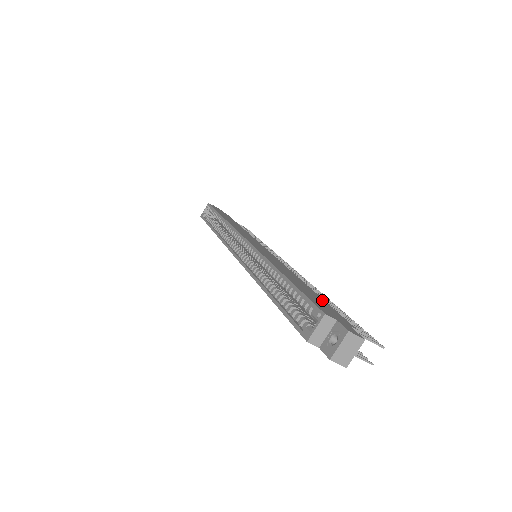
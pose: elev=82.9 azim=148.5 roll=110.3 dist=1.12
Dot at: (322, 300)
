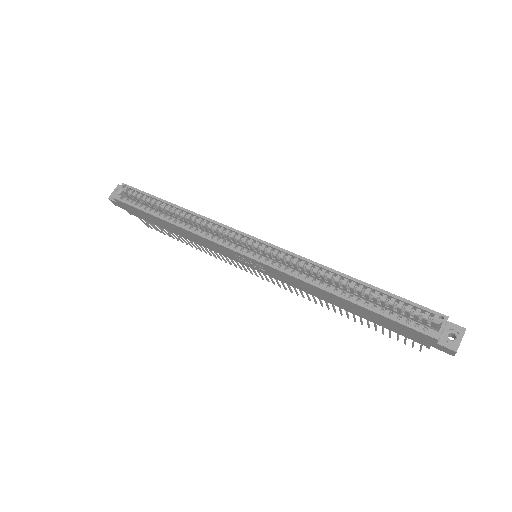
Dot at: occluded
